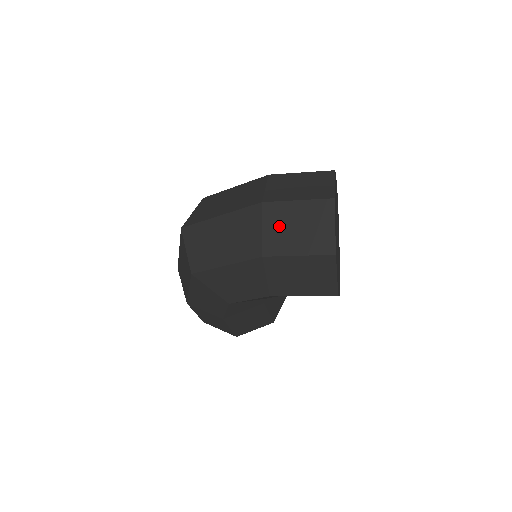
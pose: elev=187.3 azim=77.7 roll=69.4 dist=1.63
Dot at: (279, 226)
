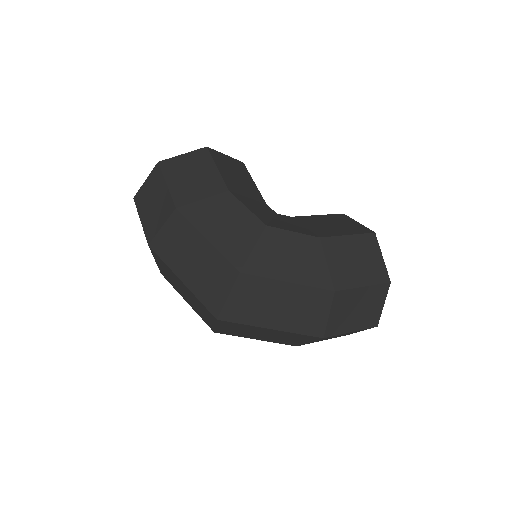
Dot at: occluded
